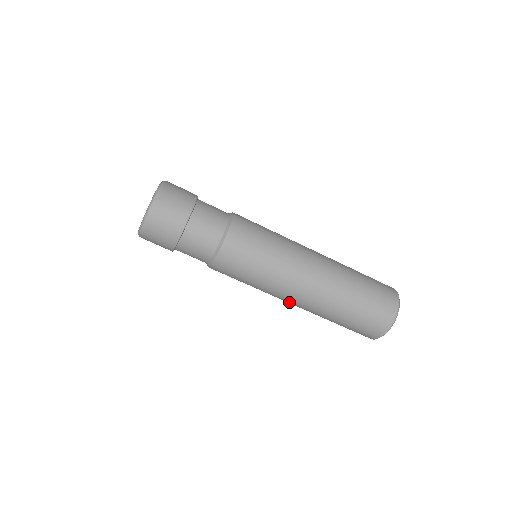
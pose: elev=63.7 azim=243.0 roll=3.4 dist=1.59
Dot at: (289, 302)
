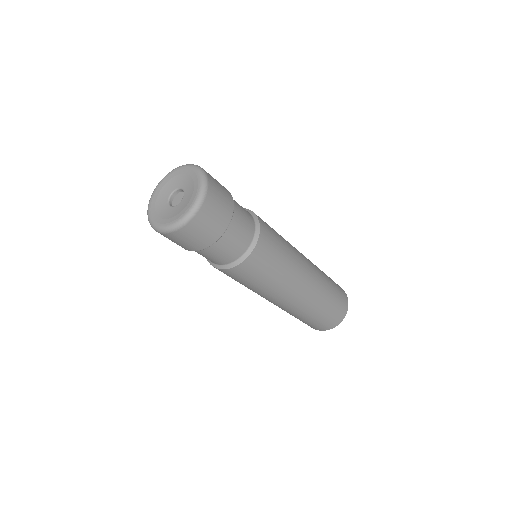
Dot at: occluded
